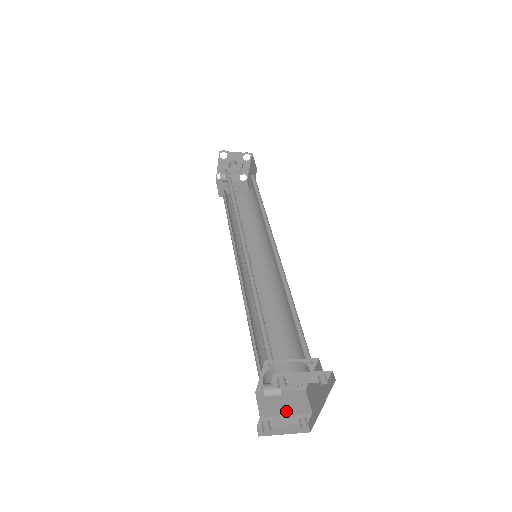
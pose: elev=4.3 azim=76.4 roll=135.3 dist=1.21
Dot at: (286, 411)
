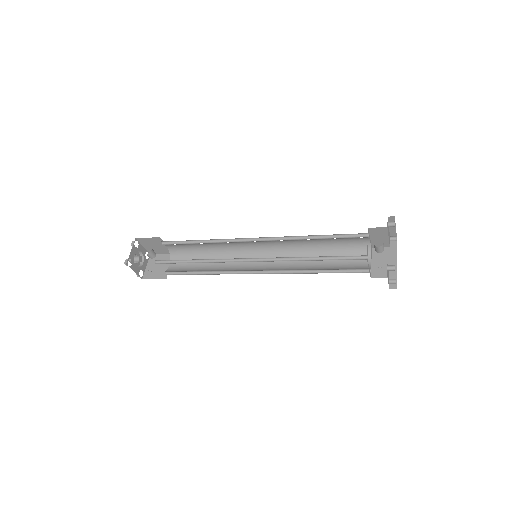
Dot at: occluded
